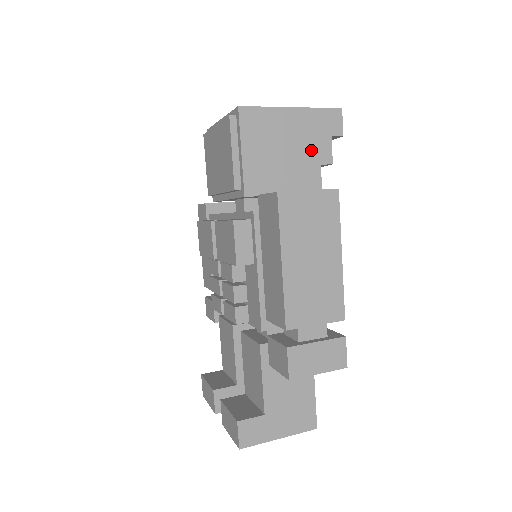
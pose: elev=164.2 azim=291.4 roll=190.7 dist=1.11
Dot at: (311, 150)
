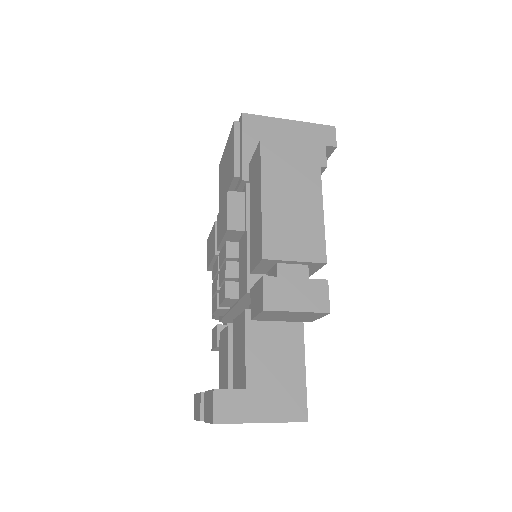
Dot at: occluded
